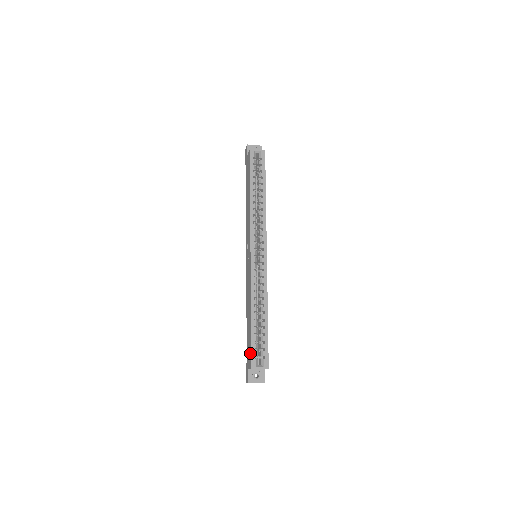
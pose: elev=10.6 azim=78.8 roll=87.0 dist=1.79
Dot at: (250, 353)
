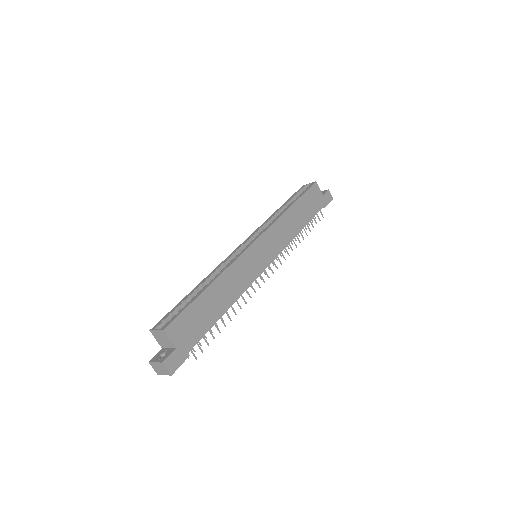
Dot at: occluded
